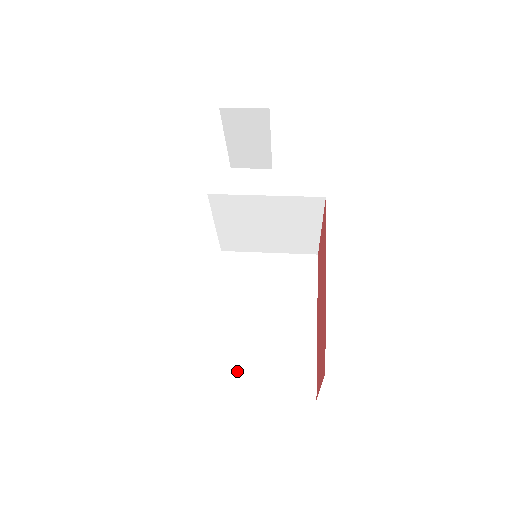
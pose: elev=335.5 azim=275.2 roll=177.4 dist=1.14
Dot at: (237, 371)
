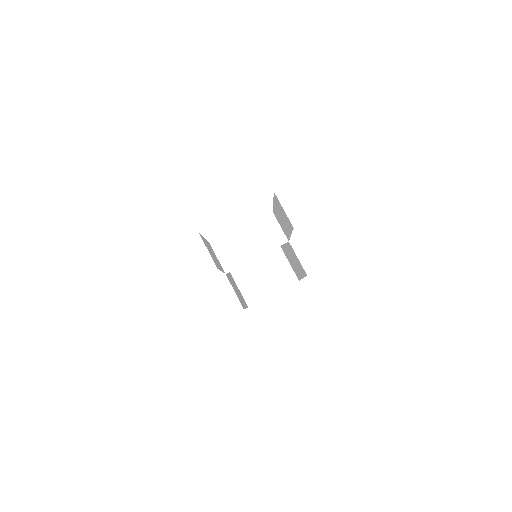
Dot at: occluded
